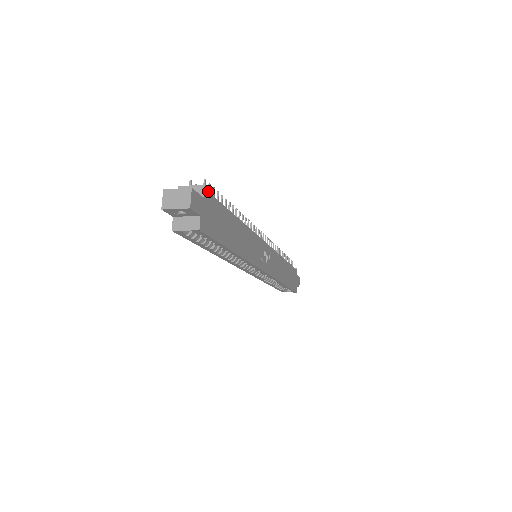
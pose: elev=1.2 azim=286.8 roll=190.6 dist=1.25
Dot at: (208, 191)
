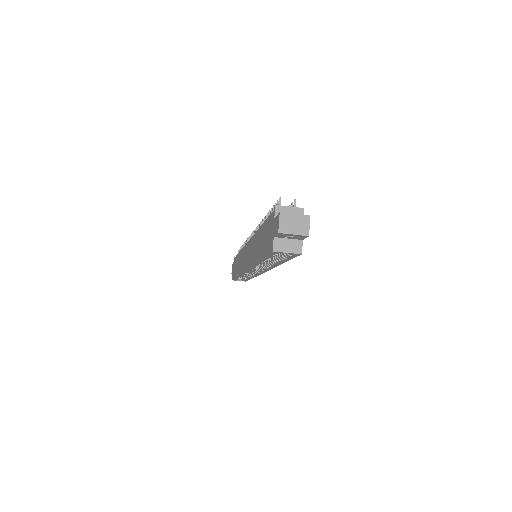
Dot at: occluded
